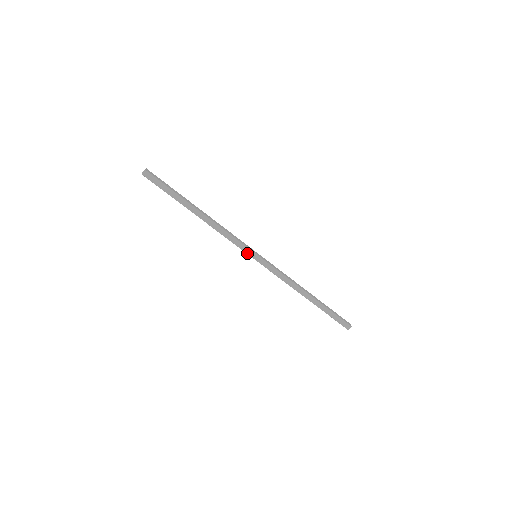
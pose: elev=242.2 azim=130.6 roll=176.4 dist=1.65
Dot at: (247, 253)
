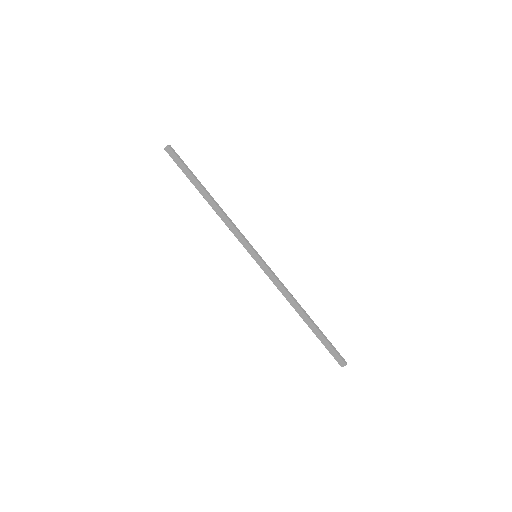
Dot at: (247, 250)
